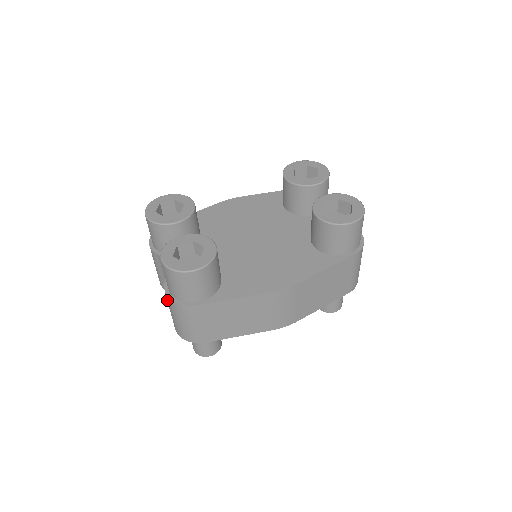
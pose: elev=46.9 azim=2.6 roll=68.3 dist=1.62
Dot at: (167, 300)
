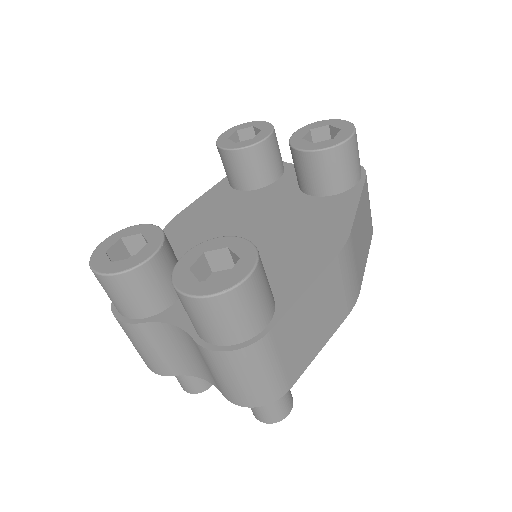
Dot at: (216, 361)
